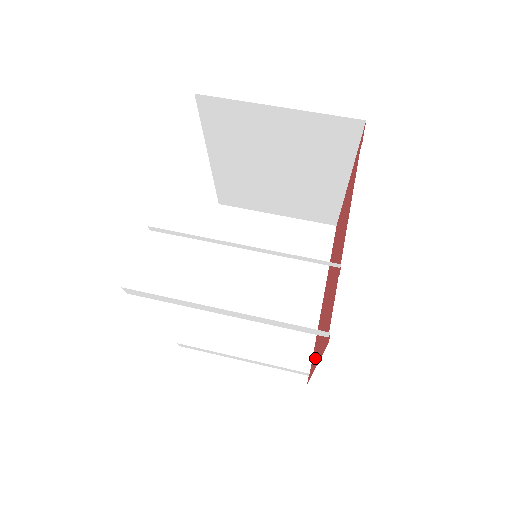
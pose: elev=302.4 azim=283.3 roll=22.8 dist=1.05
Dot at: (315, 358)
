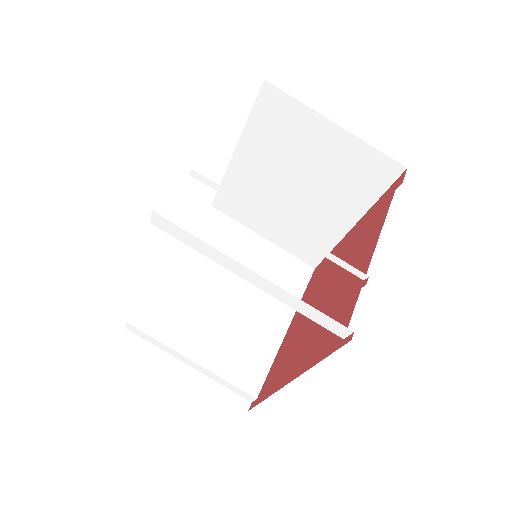
Dot at: (281, 377)
